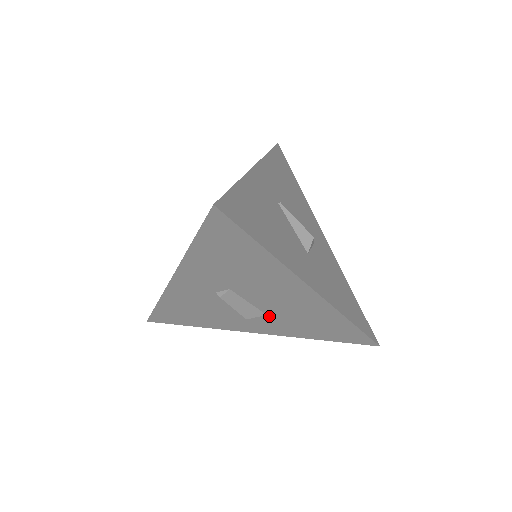
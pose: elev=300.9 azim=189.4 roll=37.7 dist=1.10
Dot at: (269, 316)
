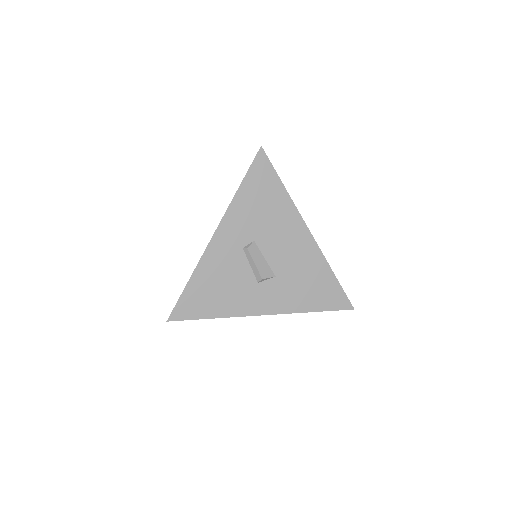
Dot at: (277, 279)
